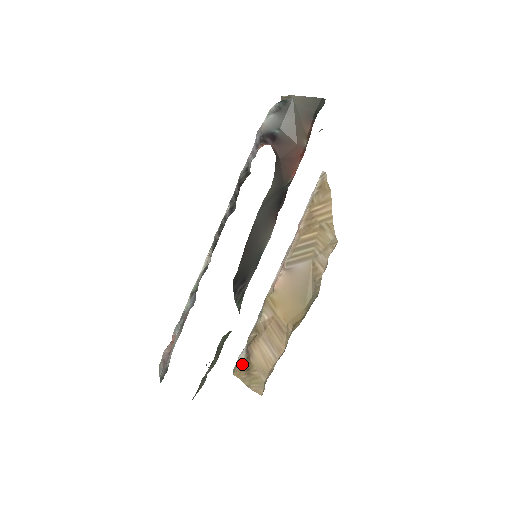
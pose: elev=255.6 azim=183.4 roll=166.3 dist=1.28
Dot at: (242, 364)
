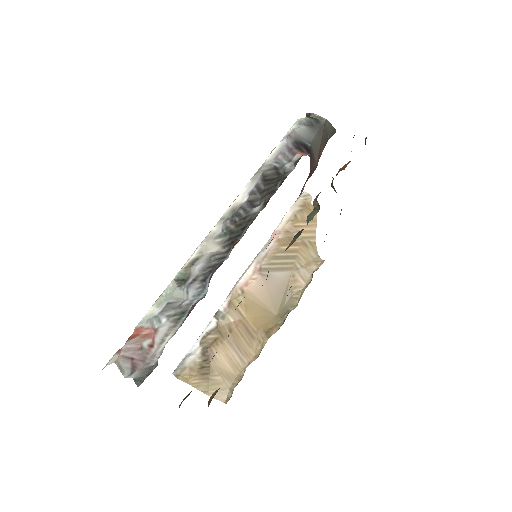
Dot at: (195, 367)
